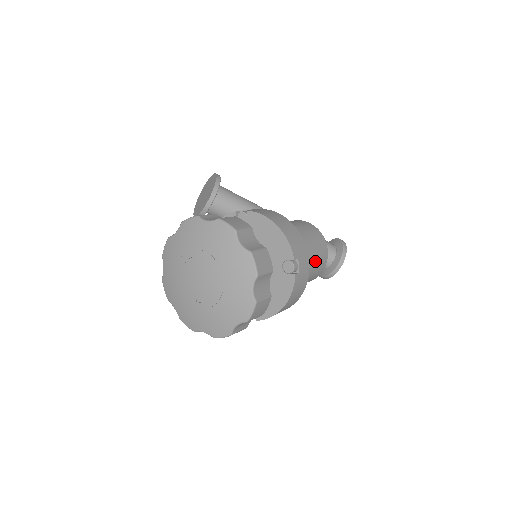
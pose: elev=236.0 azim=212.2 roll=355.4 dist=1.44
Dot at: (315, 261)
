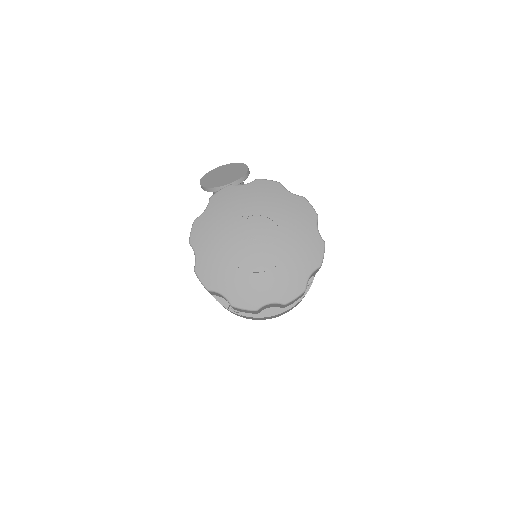
Dot at: occluded
